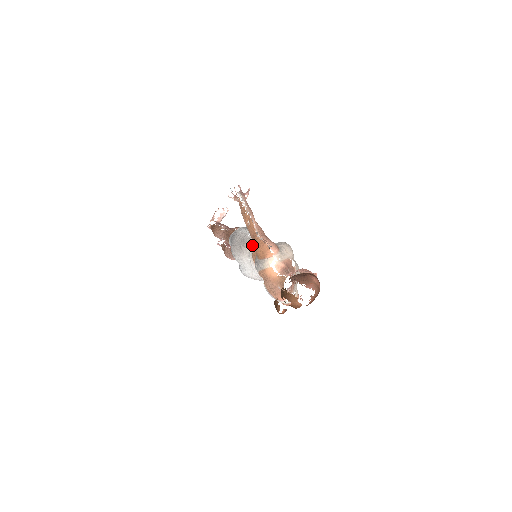
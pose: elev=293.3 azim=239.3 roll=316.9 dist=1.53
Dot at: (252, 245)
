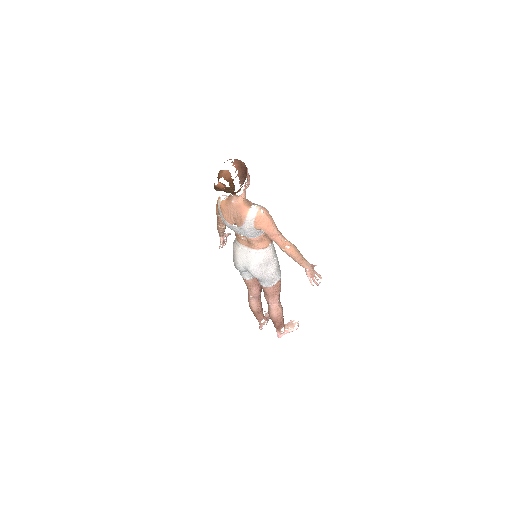
Dot at: (235, 238)
